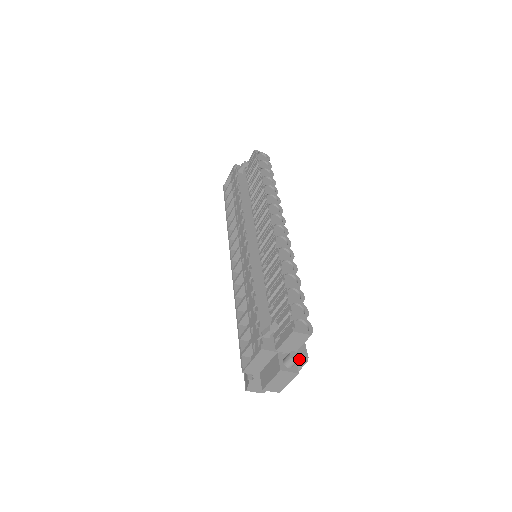
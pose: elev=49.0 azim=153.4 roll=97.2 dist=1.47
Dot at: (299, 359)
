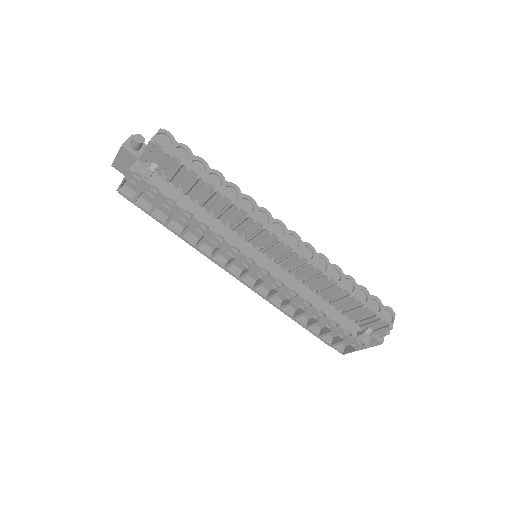
Dot at: occluded
